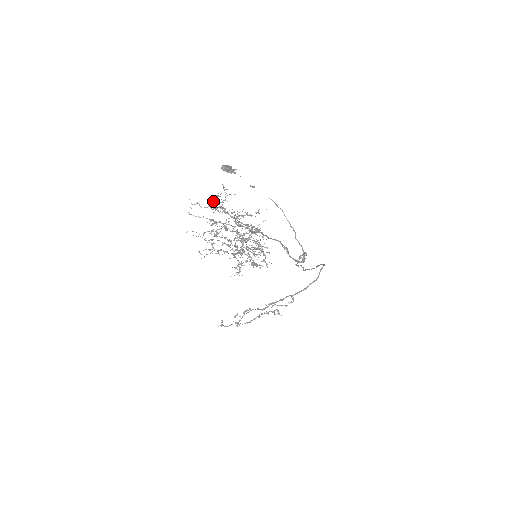
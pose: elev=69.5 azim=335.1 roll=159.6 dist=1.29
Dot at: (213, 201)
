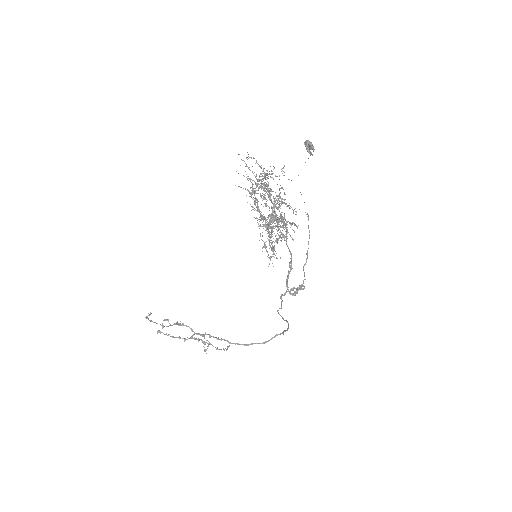
Dot at: (267, 170)
